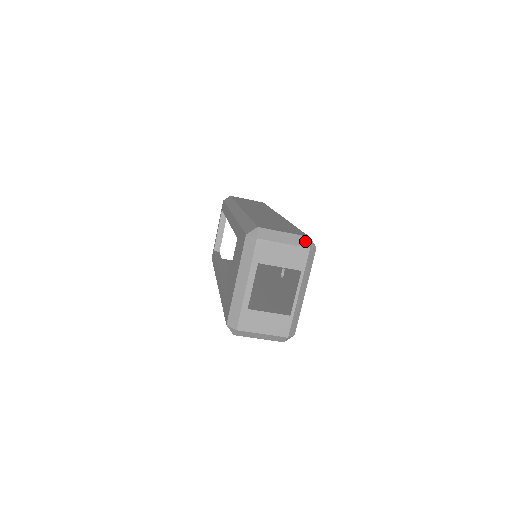
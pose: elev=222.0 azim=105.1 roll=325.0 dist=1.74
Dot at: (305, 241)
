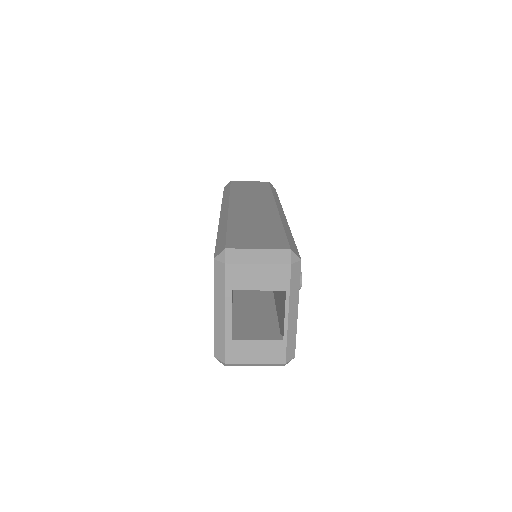
Dot at: (285, 256)
